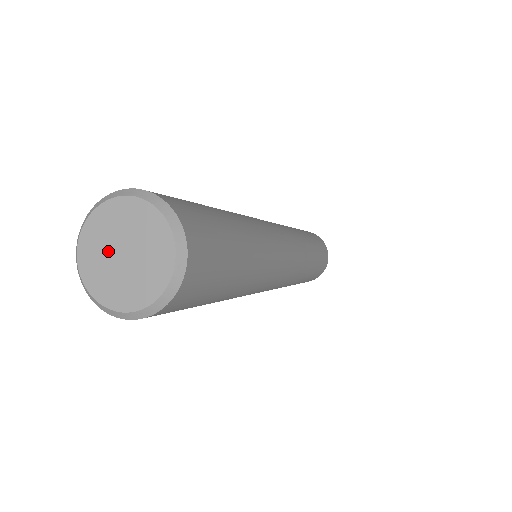
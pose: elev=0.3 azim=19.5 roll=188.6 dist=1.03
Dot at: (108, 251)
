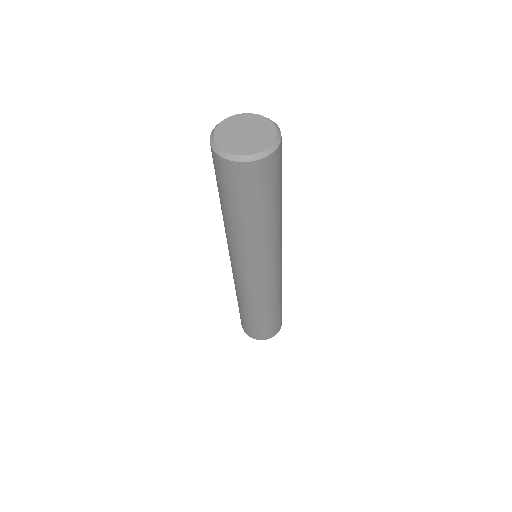
Dot at: (235, 133)
